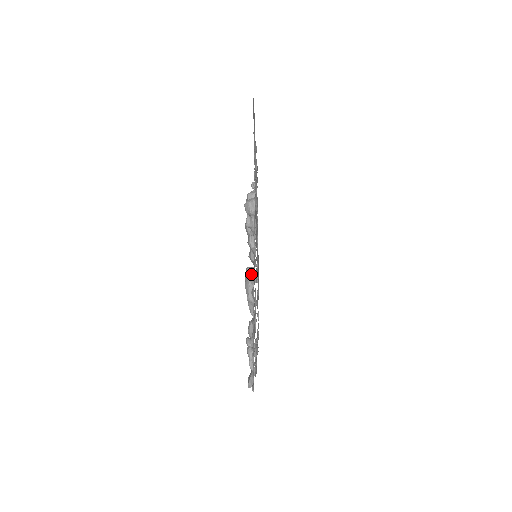
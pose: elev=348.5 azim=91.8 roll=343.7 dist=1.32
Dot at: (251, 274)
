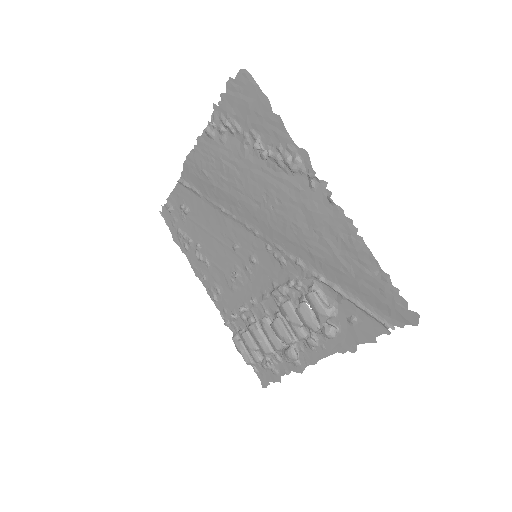
Dot at: (294, 345)
